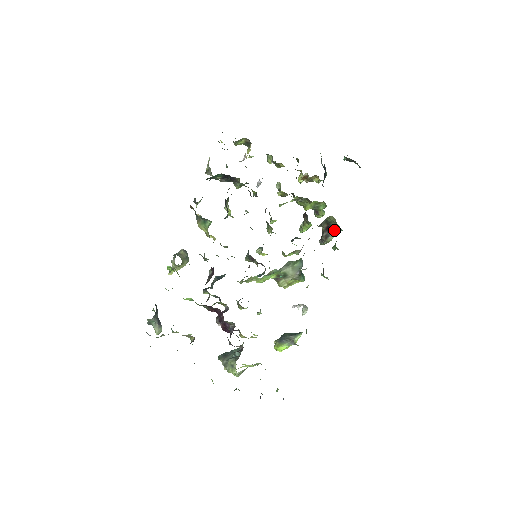
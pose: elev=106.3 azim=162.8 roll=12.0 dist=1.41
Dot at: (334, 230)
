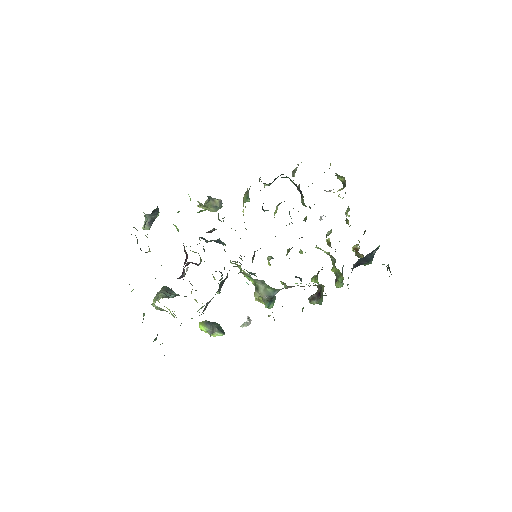
Dot at: (320, 299)
